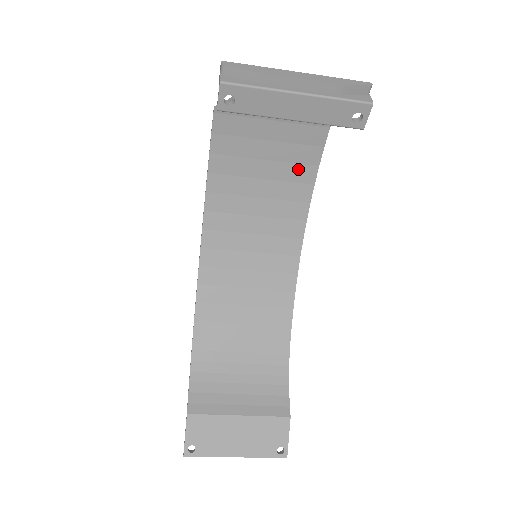
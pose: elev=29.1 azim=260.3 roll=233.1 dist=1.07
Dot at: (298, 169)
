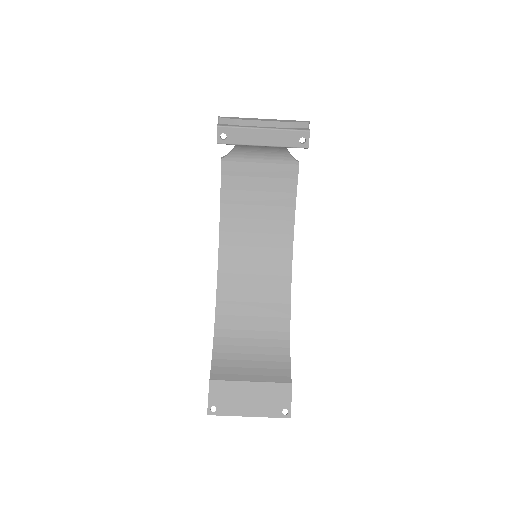
Dot at: (282, 196)
